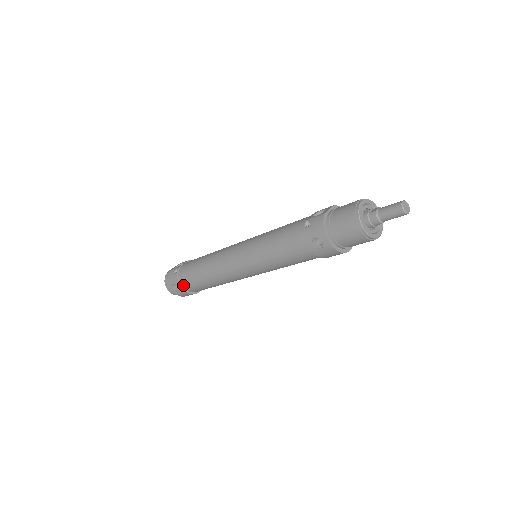
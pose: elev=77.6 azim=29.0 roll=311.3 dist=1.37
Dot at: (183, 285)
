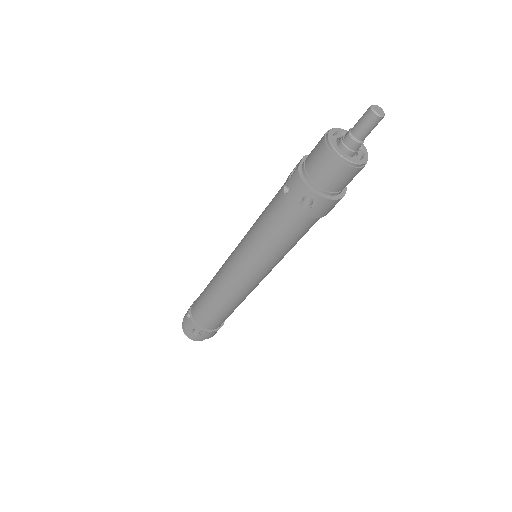
Dot at: (202, 326)
